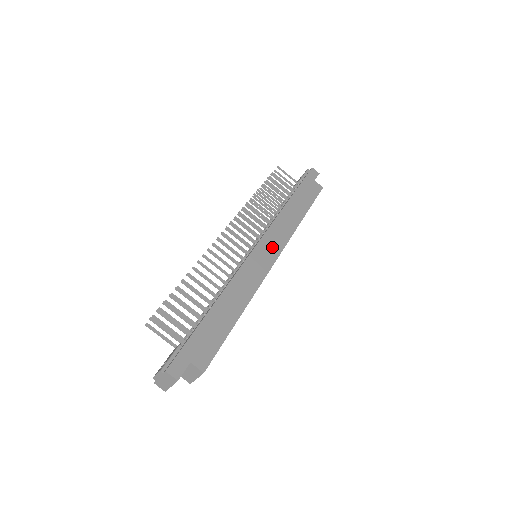
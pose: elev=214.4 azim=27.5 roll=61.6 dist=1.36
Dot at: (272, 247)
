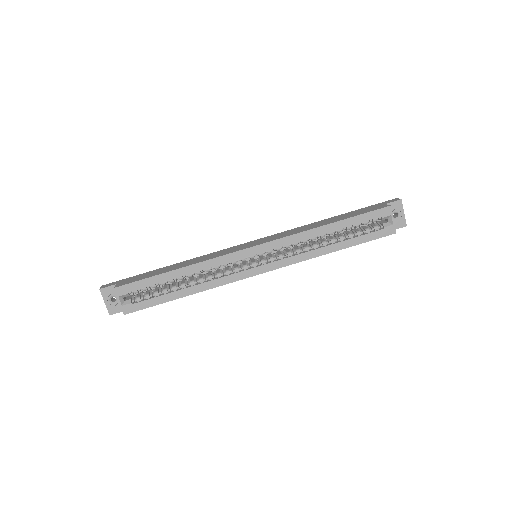
Dot at: (262, 241)
